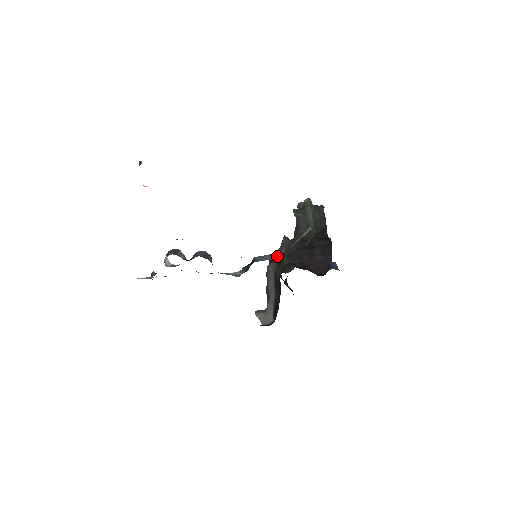
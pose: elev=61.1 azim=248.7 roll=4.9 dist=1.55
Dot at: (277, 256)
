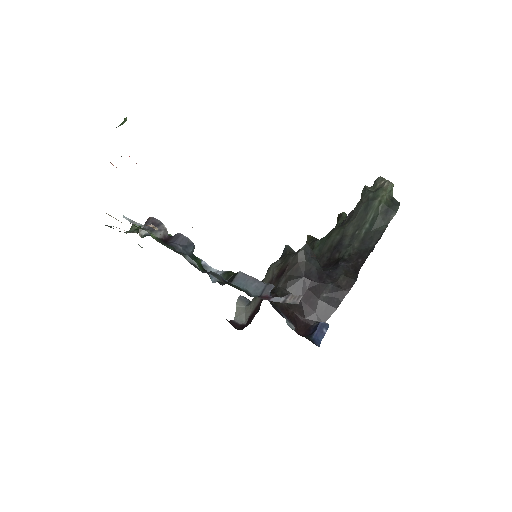
Dot at: (260, 290)
